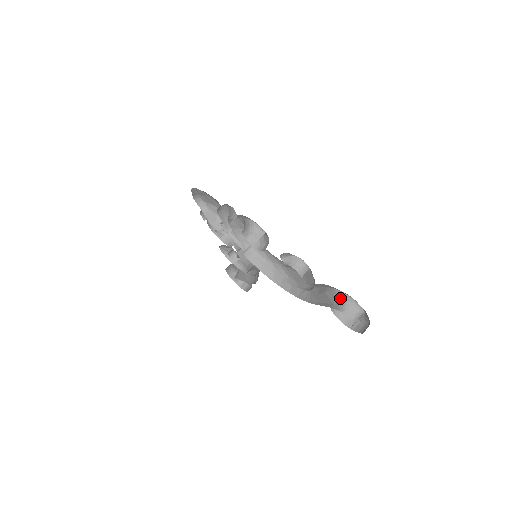
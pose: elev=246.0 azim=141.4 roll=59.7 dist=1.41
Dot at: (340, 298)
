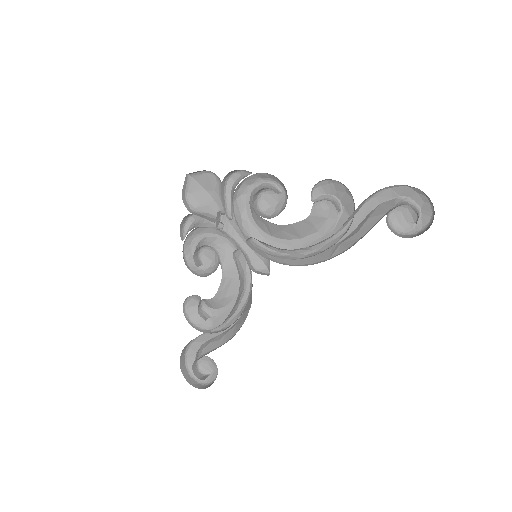
Dot at: (392, 203)
